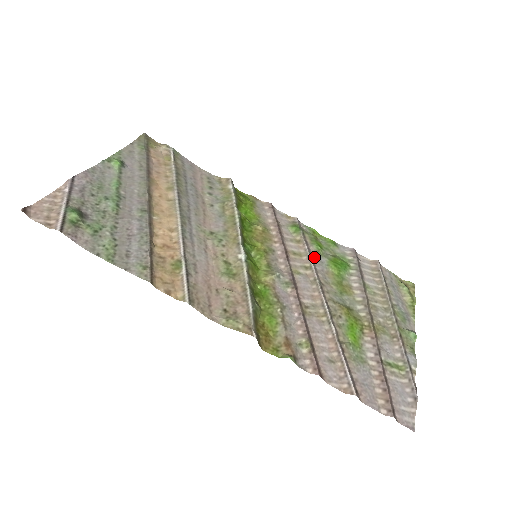
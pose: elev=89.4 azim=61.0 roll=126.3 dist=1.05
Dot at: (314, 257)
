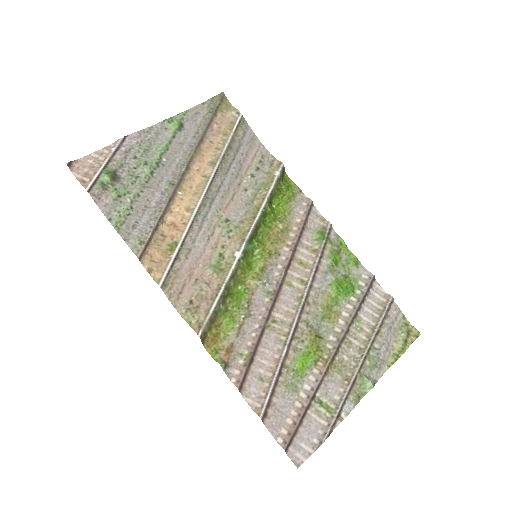
Dot at: (320, 272)
